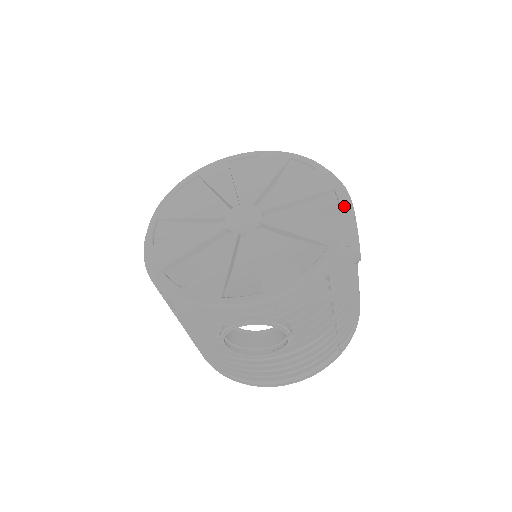
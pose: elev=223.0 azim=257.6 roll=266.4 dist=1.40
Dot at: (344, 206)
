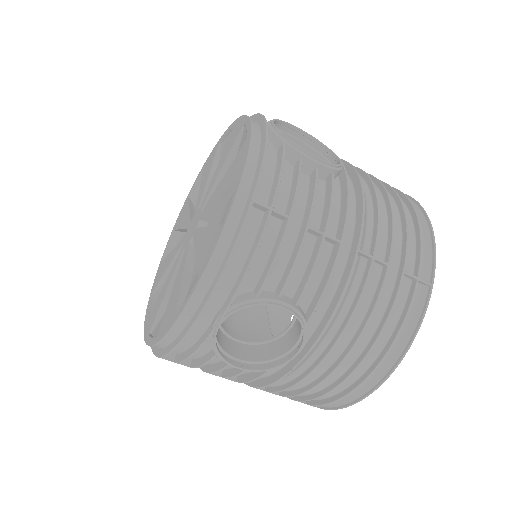
Dot at: (249, 128)
